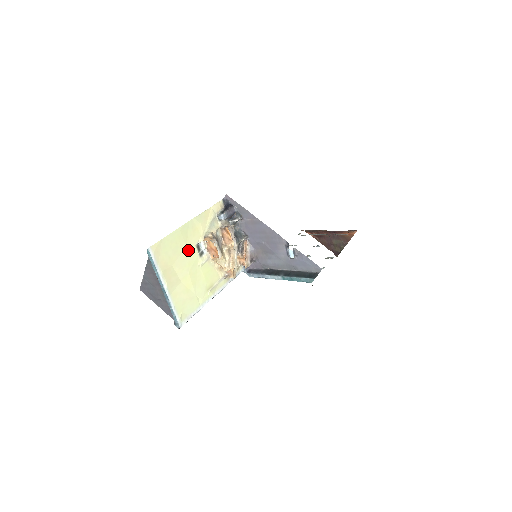
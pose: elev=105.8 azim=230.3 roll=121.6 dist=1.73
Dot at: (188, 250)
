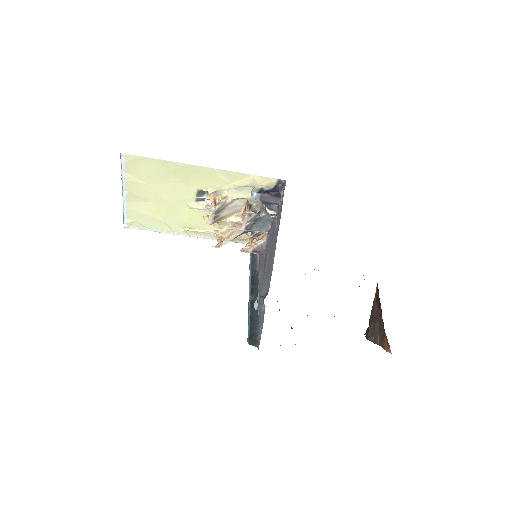
Dot at: (182, 186)
